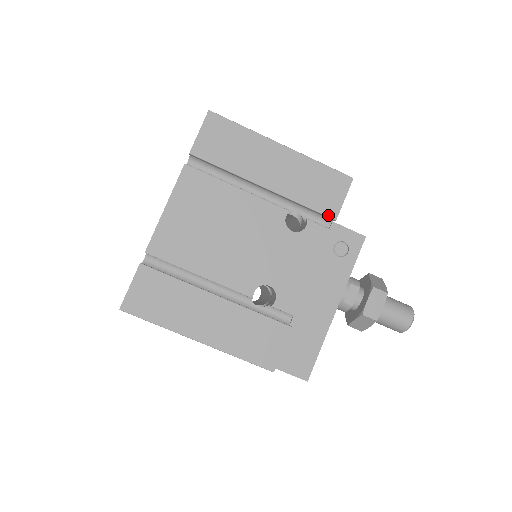
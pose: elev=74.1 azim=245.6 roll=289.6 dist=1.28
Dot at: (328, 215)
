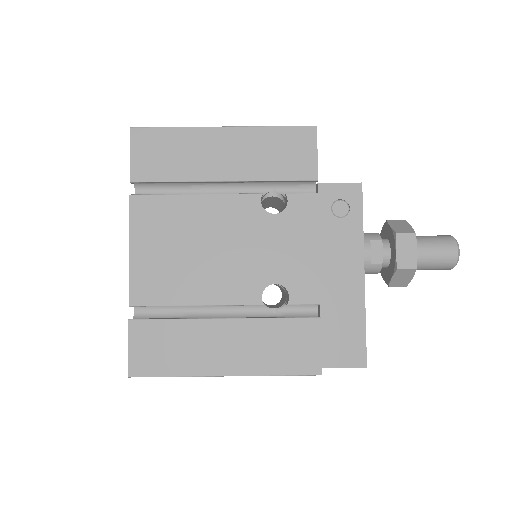
Dot at: (306, 179)
